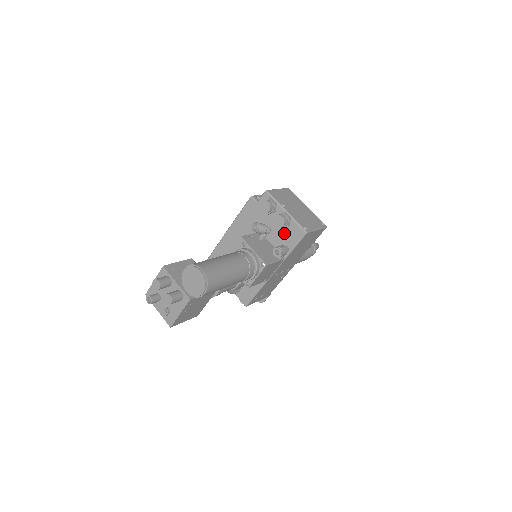
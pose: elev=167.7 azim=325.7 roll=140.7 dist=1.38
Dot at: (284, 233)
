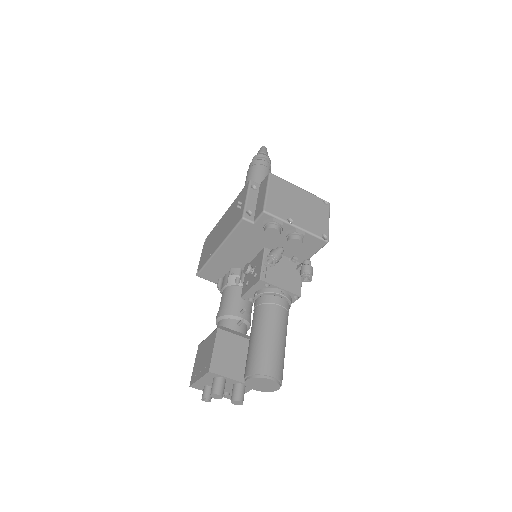
Dot at: occluded
